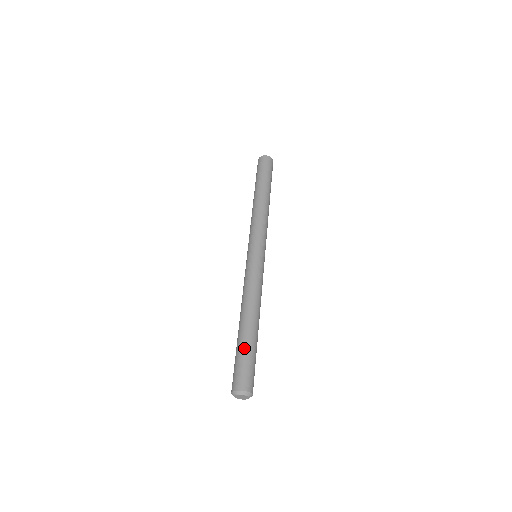
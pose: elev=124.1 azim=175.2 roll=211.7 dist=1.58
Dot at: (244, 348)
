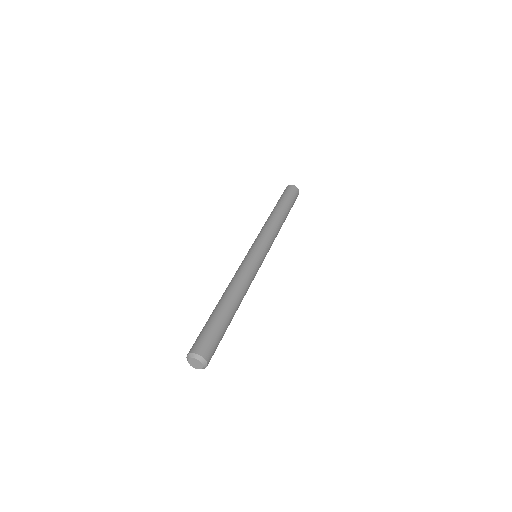
Dot at: (209, 320)
